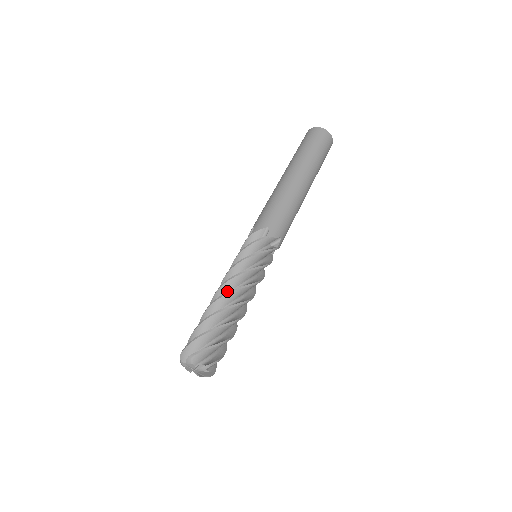
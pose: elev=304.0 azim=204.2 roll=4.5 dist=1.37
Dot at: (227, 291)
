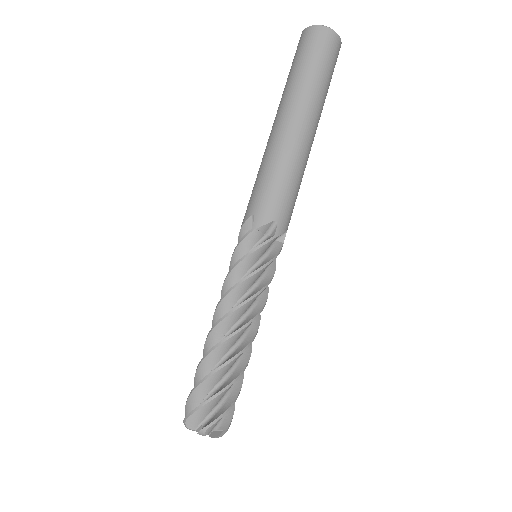
Dot at: (232, 323)
